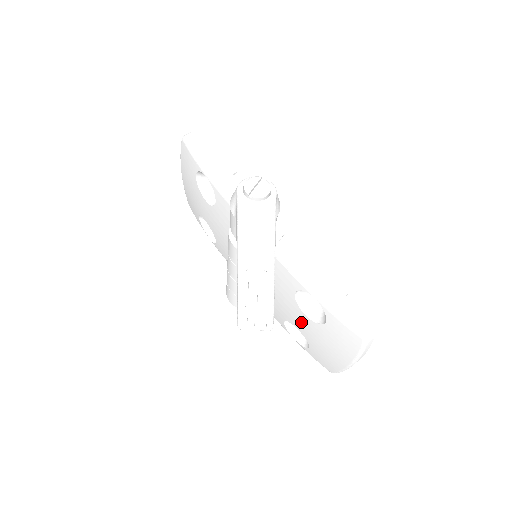
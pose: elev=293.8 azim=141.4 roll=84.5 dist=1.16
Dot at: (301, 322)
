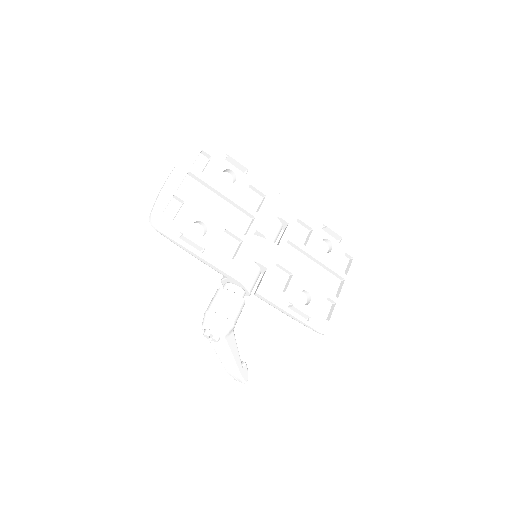
Dot at: occluded
